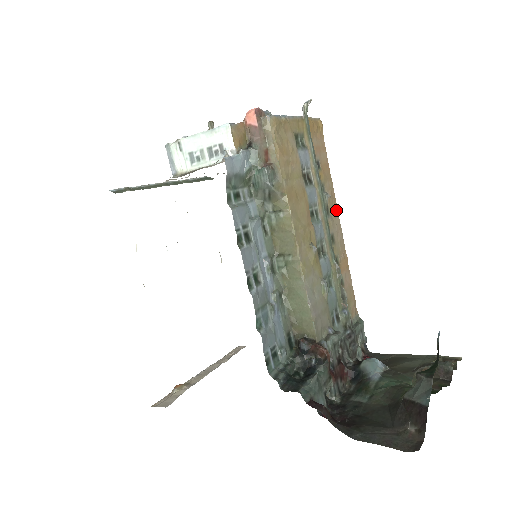
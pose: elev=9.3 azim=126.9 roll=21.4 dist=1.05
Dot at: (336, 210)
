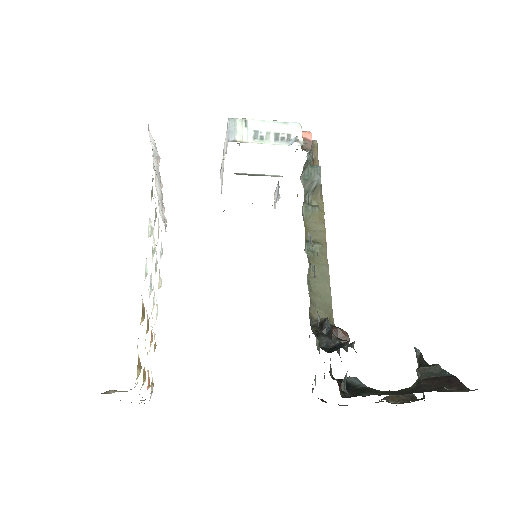
Dot at: occluded
